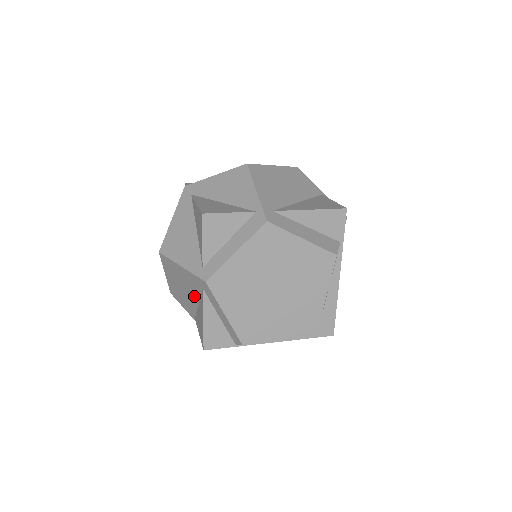
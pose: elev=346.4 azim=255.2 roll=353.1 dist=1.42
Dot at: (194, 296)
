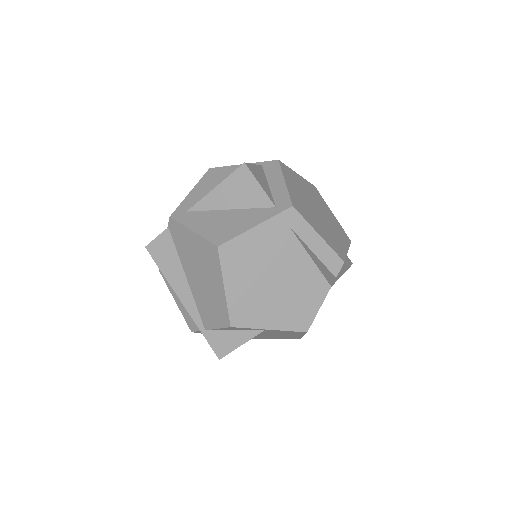
Dot at: (275, 265)
